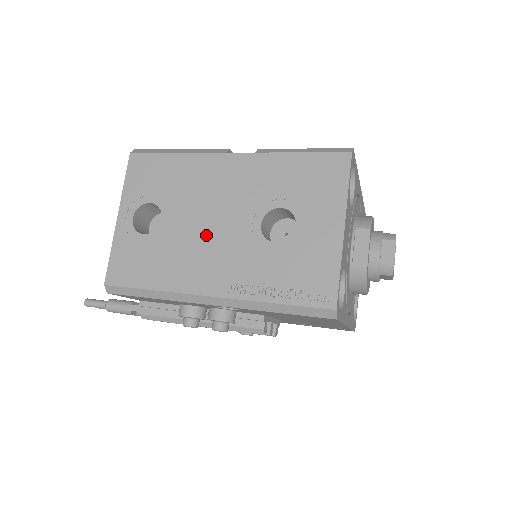
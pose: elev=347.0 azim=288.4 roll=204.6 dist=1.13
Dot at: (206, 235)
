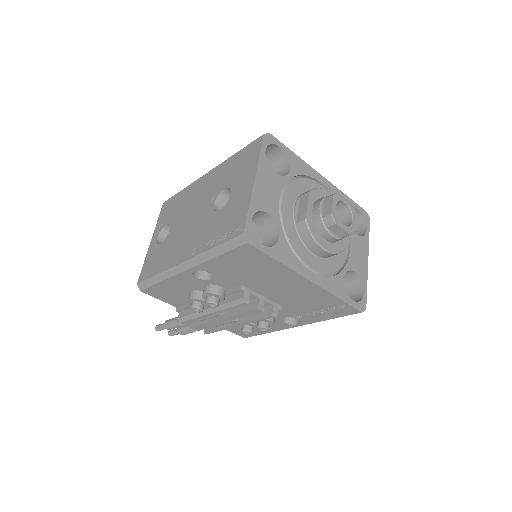
Dot at: (187, 227)
